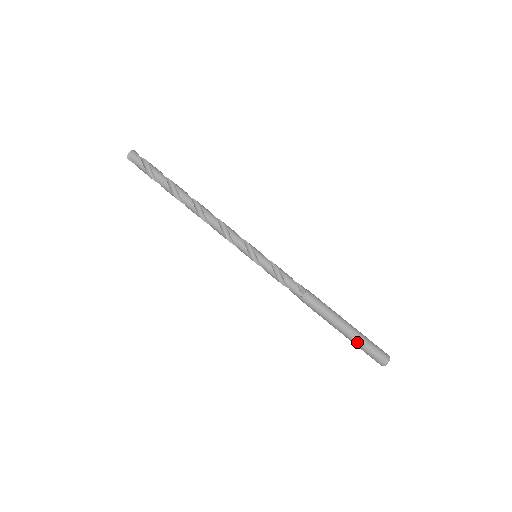
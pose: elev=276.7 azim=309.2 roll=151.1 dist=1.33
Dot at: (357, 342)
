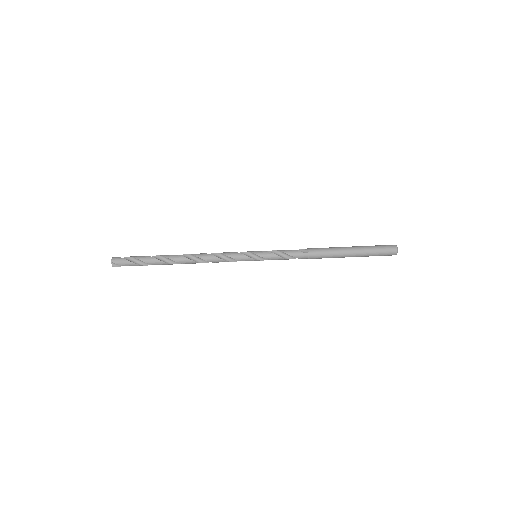
Dot at: (368, 253)
